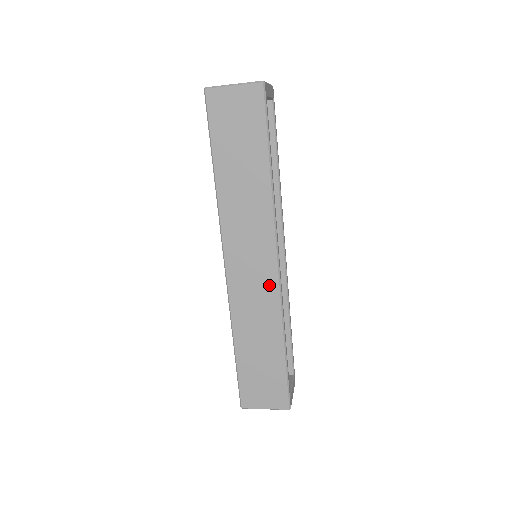
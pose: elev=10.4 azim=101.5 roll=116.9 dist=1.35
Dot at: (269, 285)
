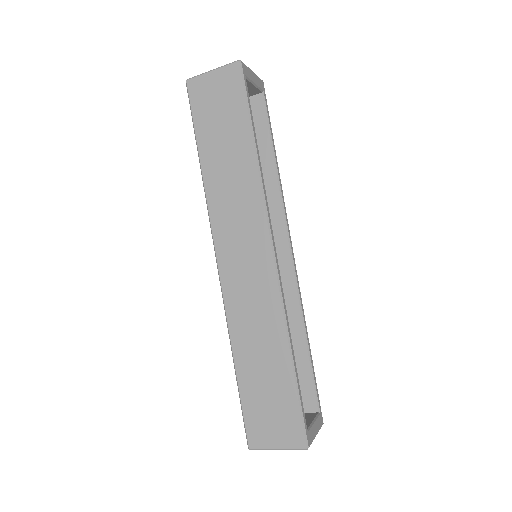
Dot at: (266, 280)
